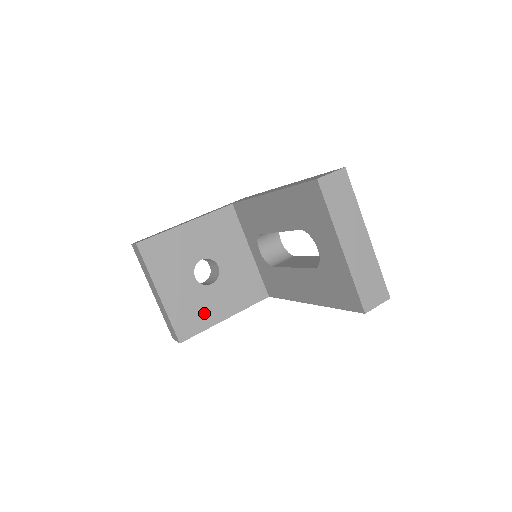
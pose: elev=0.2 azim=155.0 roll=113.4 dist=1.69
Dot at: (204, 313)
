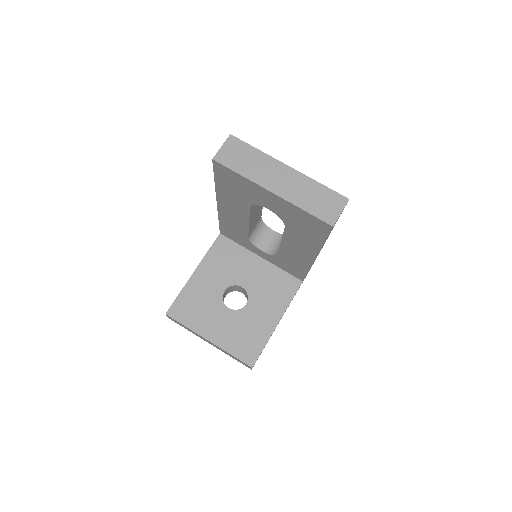
Dot at: (256, 331)
